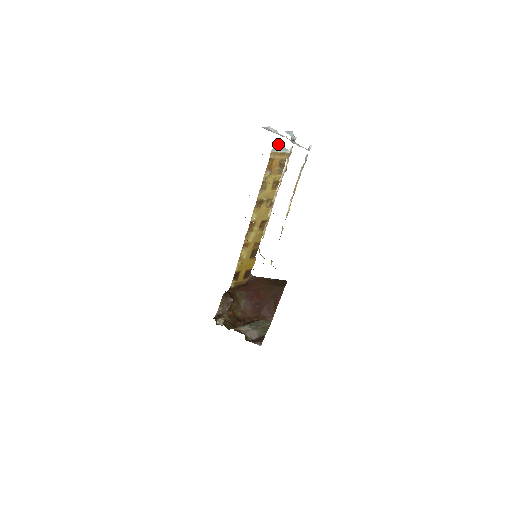
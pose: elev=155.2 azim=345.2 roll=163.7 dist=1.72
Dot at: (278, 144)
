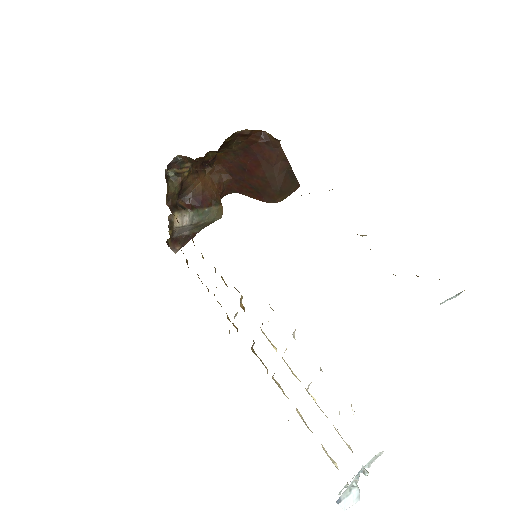
Dot at: occluded
